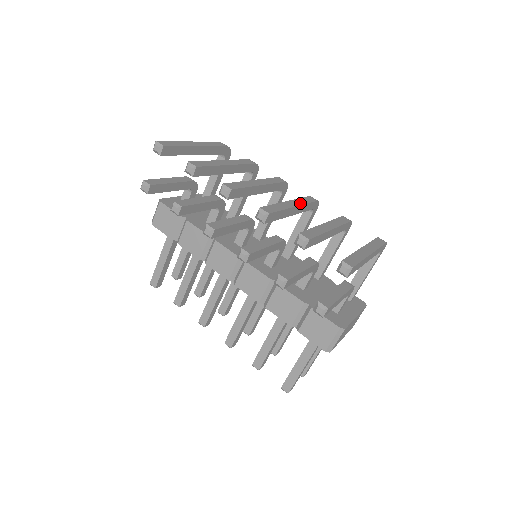
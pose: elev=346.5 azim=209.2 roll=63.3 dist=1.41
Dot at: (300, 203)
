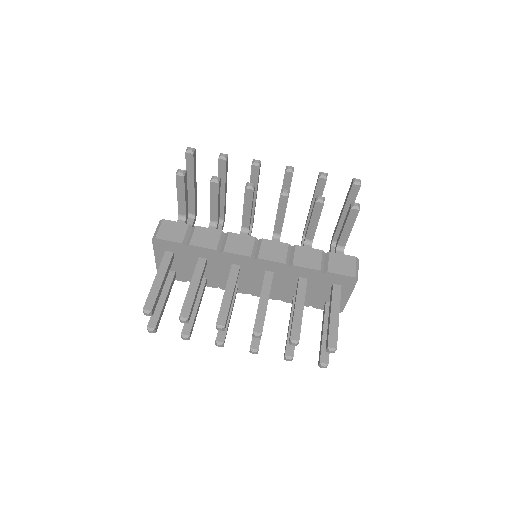
Dot at: occluded
